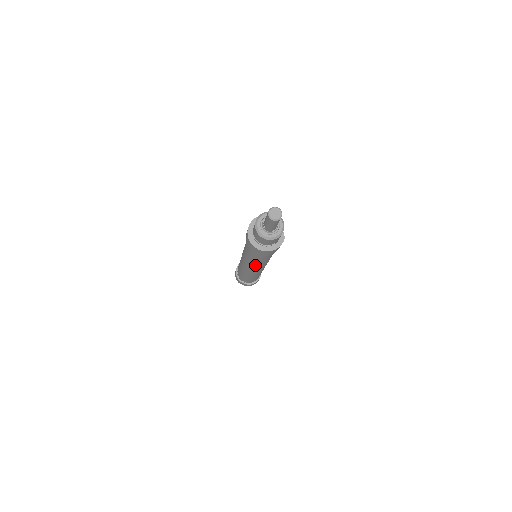
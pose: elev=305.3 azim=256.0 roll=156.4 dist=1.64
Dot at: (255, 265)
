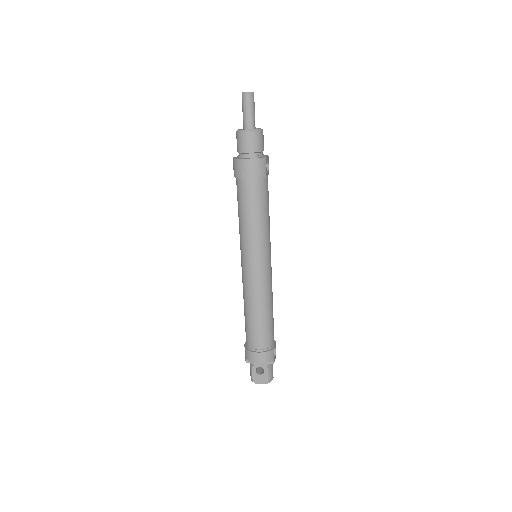
Dot at: (246, 239)
